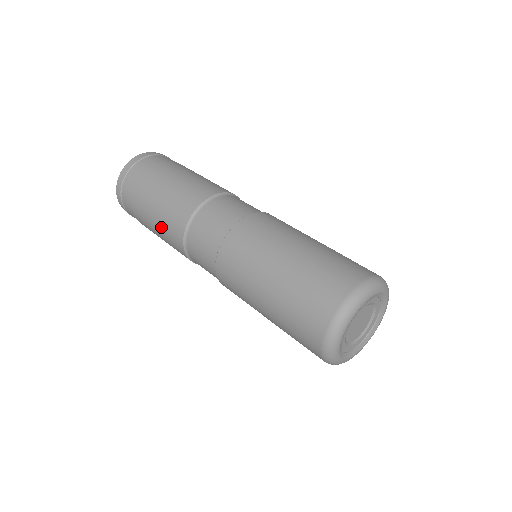
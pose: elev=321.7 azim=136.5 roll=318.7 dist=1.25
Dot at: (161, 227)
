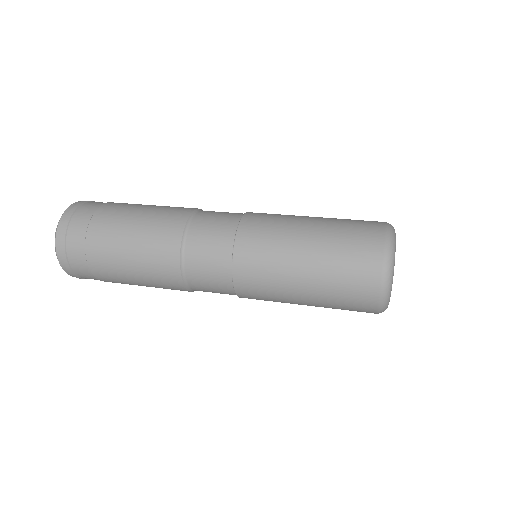
Dot at: (142, 242)
